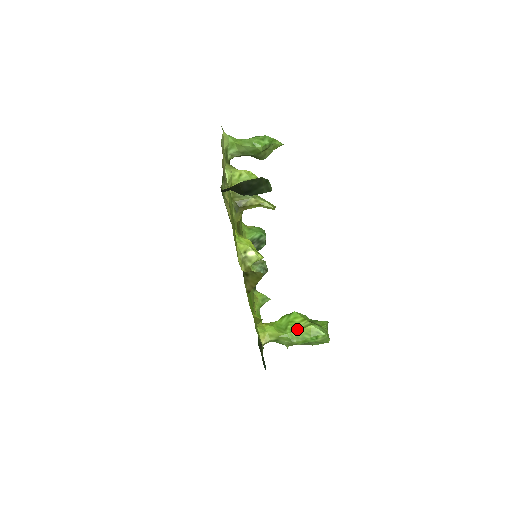
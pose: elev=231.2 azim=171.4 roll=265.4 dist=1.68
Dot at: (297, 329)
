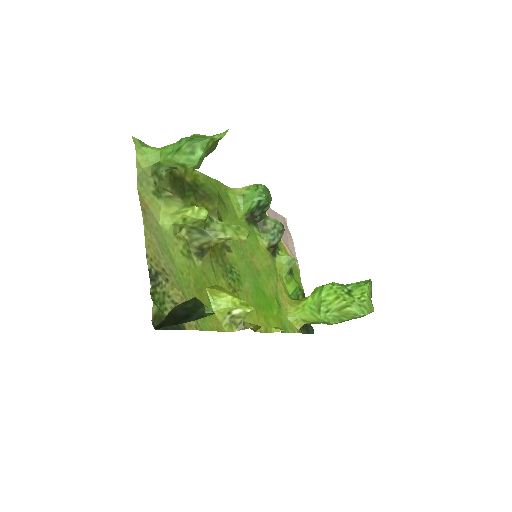
Dot at: (331, 311)
